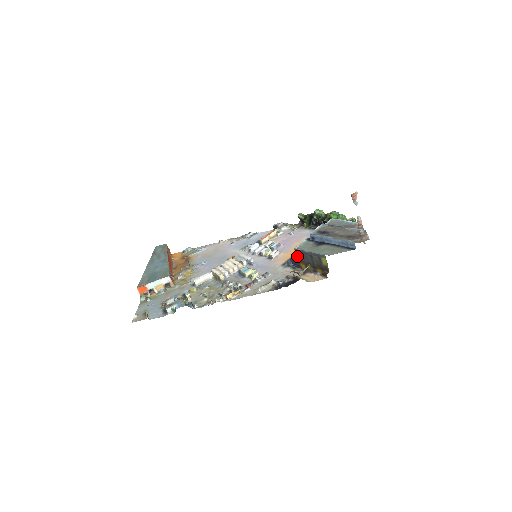
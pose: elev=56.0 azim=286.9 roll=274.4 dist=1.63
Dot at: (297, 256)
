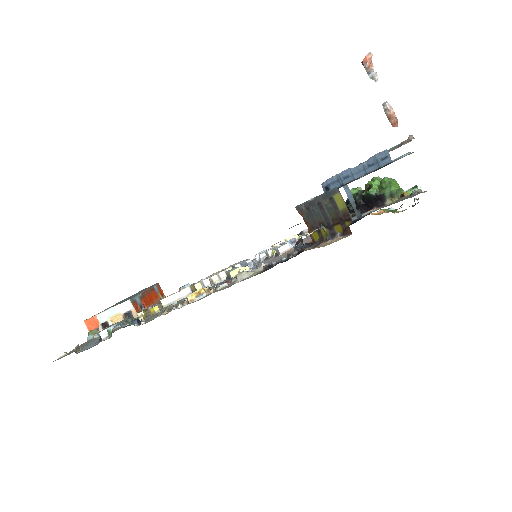
Dot at: occluded
